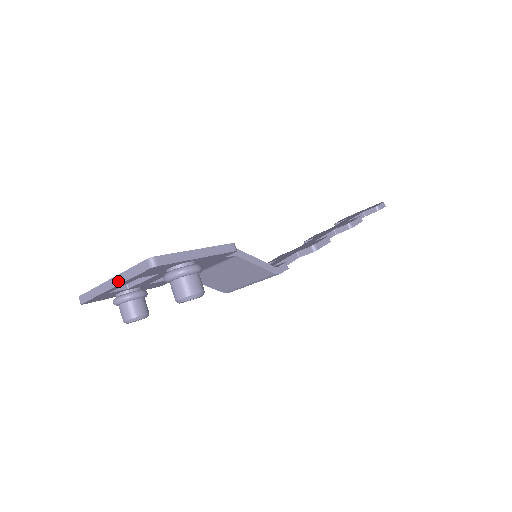
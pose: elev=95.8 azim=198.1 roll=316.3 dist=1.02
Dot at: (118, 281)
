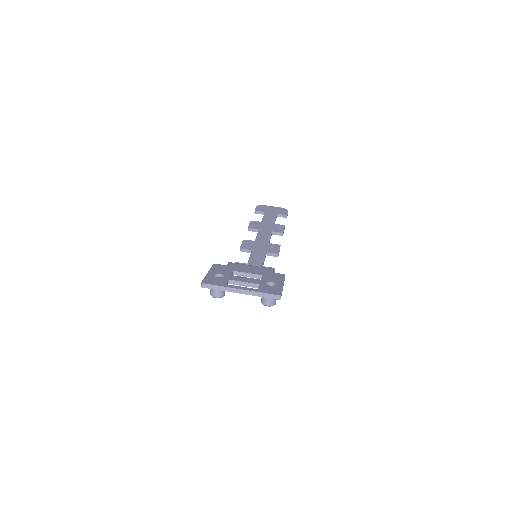
Dot at: (249, 293)
